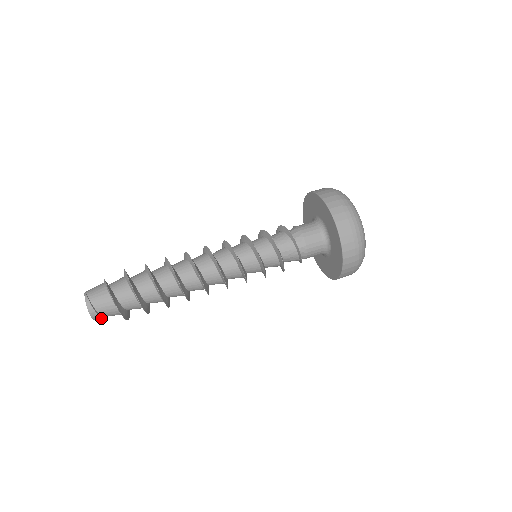
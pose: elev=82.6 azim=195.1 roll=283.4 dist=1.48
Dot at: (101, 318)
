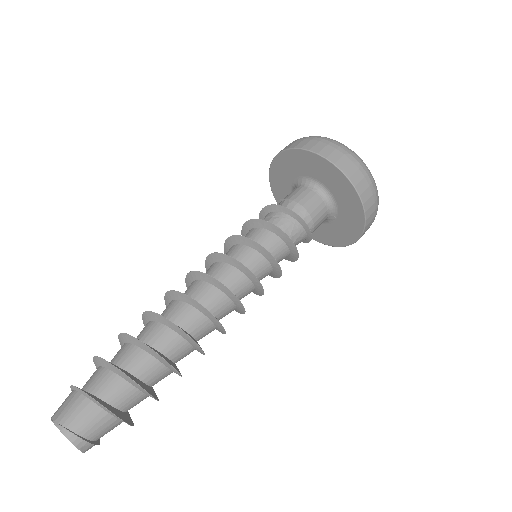
Dot at: (97, 444)
